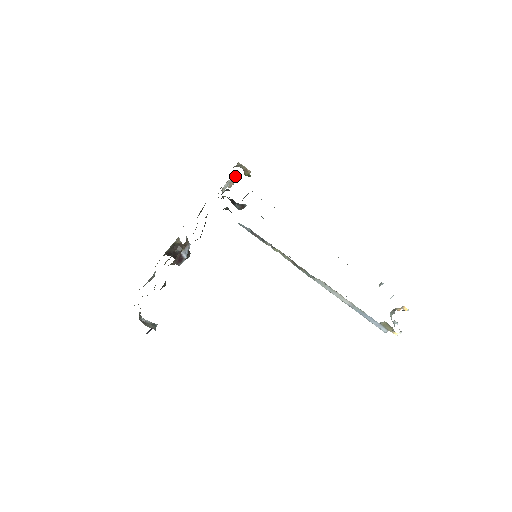
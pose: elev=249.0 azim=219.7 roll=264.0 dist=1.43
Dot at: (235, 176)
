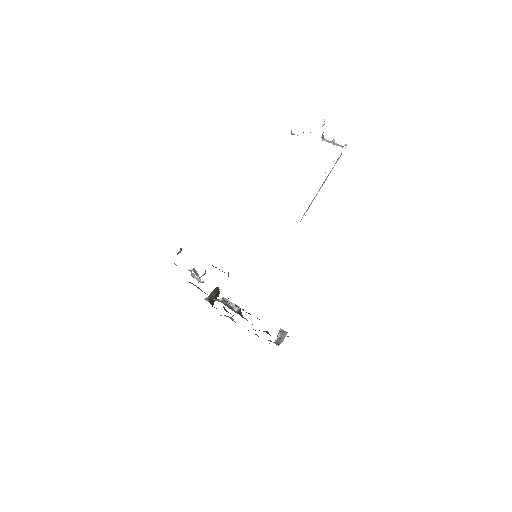
Dot at: (190, 271)
